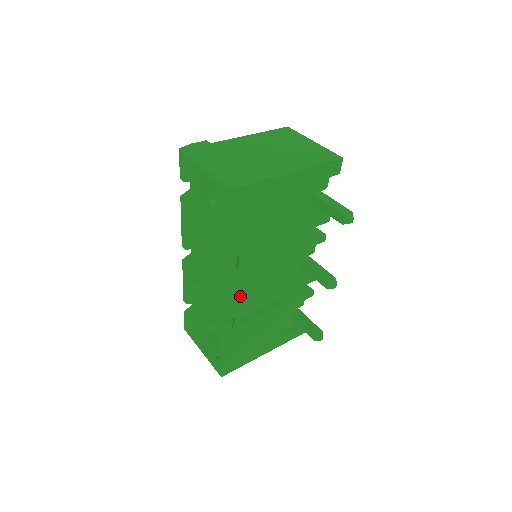
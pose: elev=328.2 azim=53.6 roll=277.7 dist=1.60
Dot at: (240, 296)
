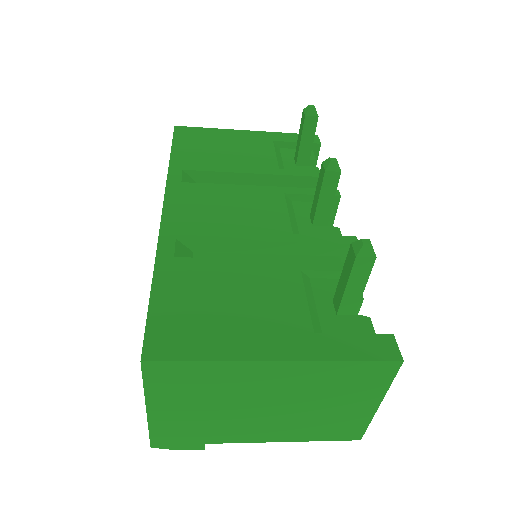
Dot at: (190, 213)
